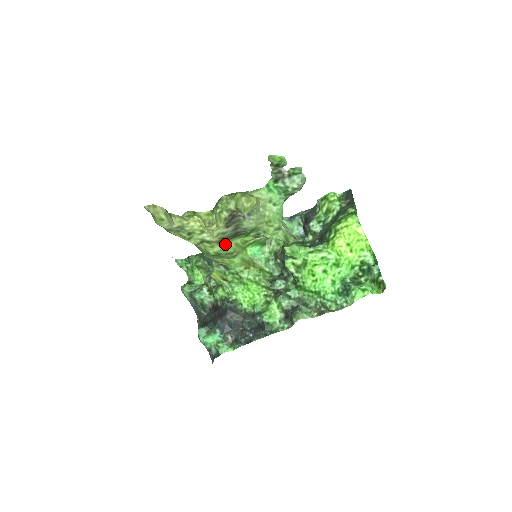
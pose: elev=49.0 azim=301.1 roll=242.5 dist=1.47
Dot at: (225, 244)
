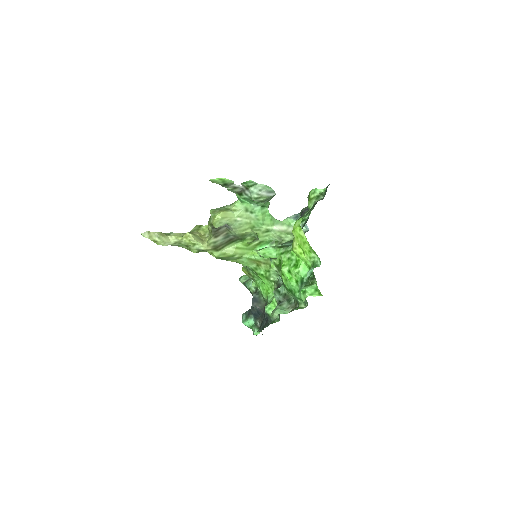
Dot at: (223, 250)
